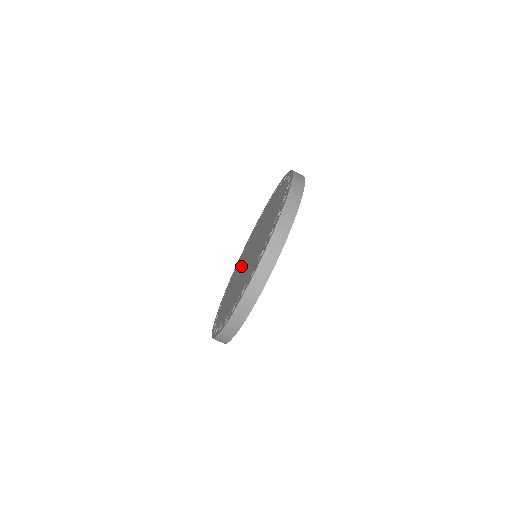
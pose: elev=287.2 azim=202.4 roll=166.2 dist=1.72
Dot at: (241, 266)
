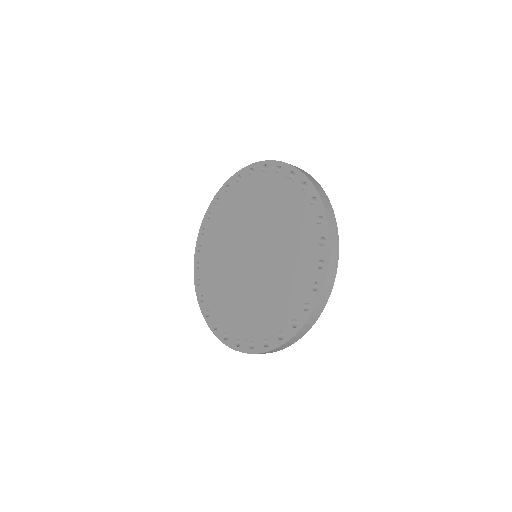
Dot at: (231, 256)
